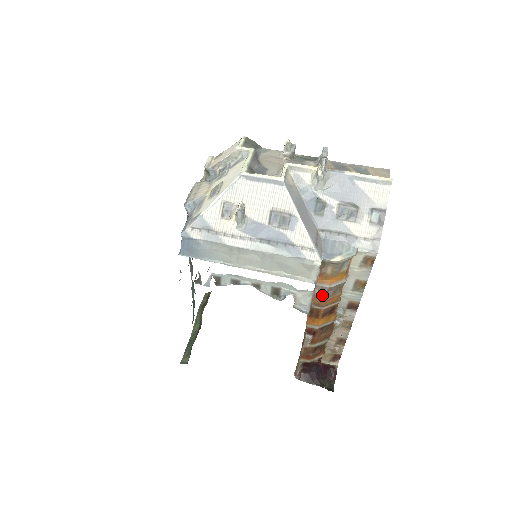
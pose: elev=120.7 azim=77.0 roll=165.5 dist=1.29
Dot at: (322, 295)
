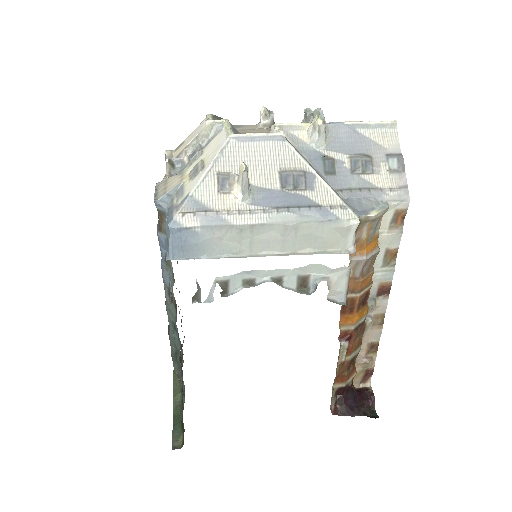
Dot at: (357, 275)
